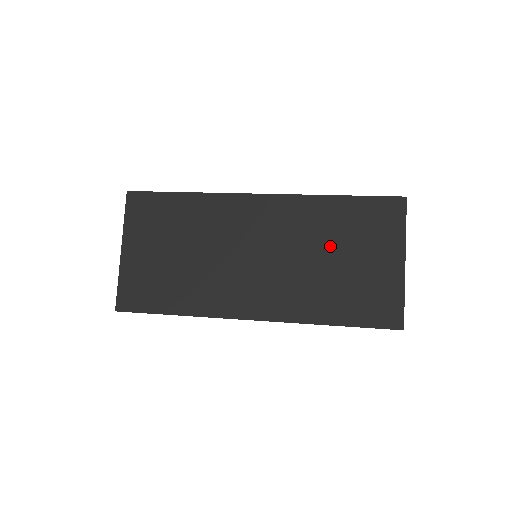
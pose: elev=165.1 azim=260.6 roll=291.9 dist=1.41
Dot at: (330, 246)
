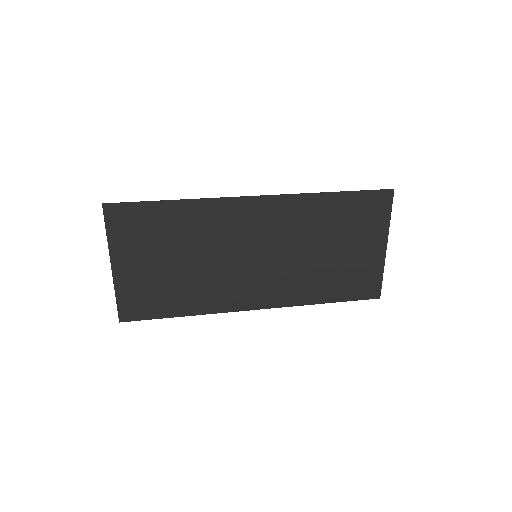
Dot at: (325, 240)
